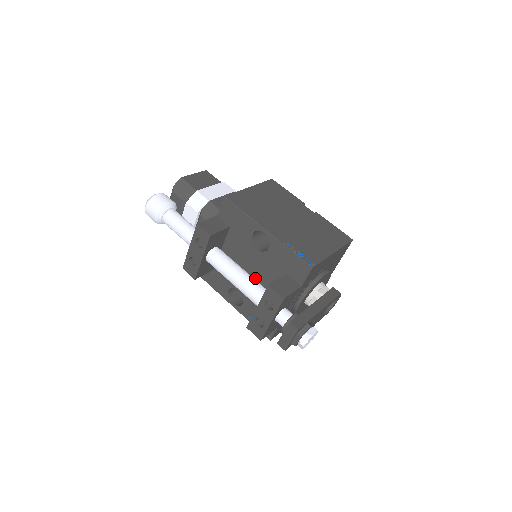
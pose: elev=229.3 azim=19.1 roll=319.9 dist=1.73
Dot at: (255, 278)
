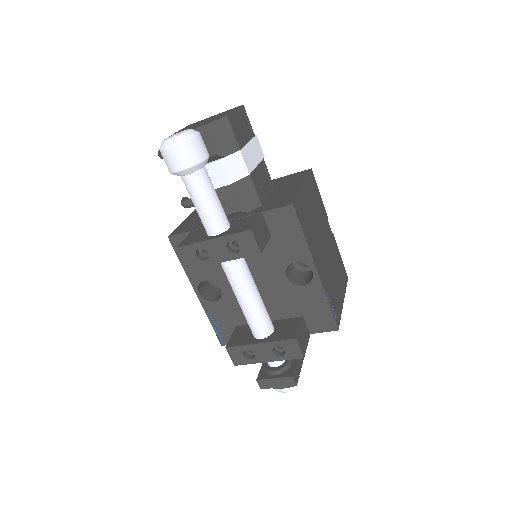
Dot at: occluded
